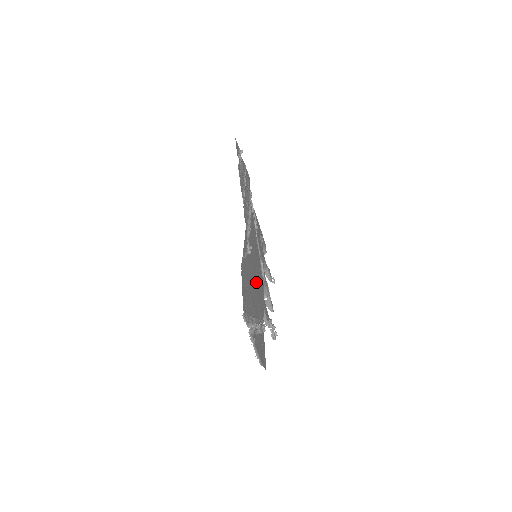
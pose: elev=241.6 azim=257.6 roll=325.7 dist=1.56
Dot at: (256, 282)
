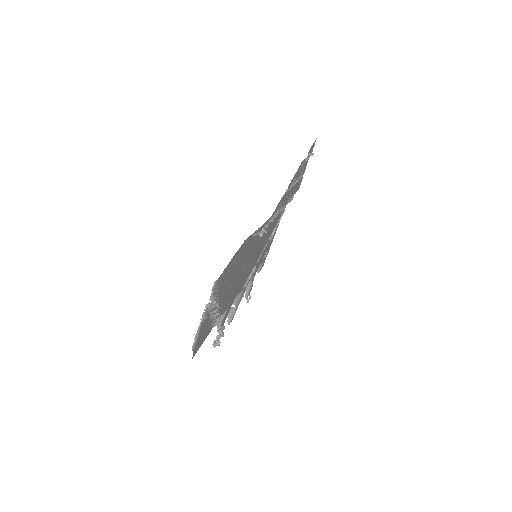
Dot at: (241, 276)
